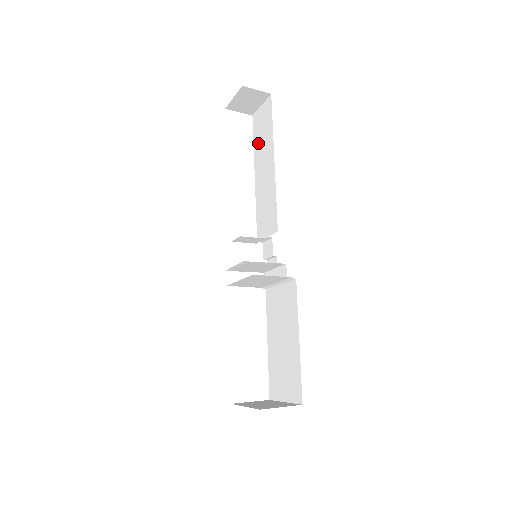
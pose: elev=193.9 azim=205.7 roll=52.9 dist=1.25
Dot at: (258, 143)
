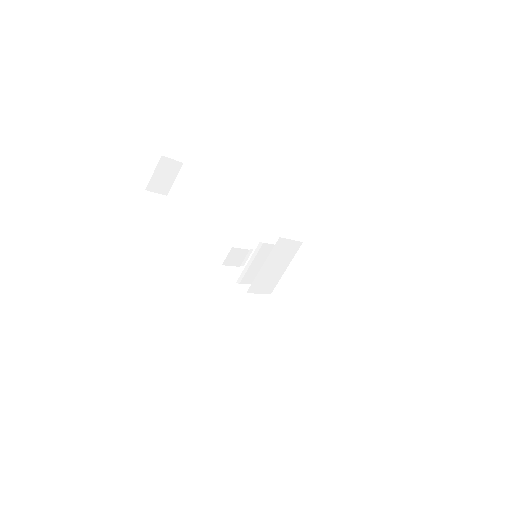
Dot at: (189, 203)
